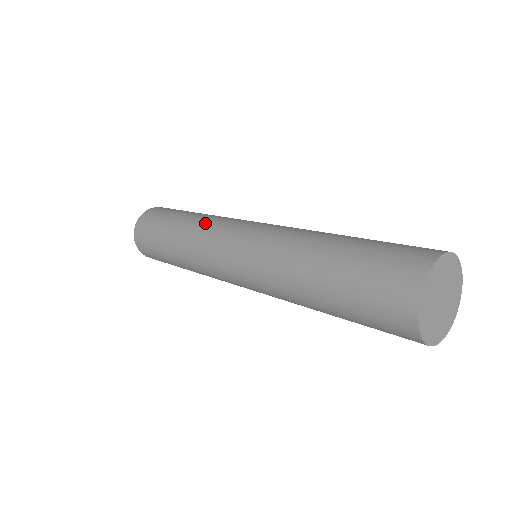
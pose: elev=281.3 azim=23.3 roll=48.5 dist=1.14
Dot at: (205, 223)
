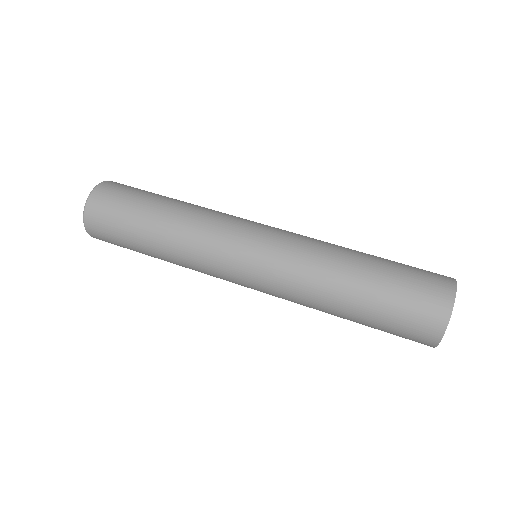
Dot at: (210, 210)
